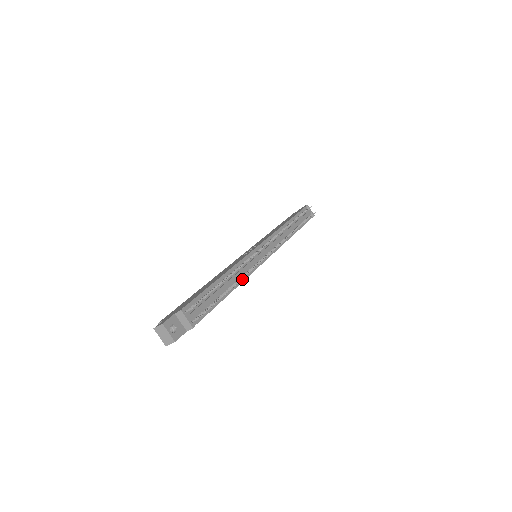
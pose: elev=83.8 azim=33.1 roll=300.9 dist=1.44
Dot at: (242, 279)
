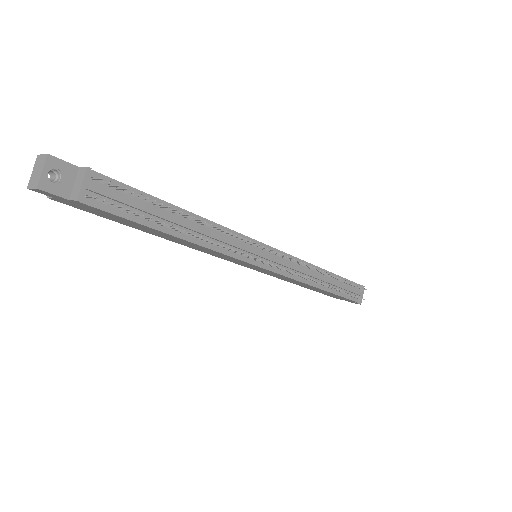
Dot at: (209, 245)
